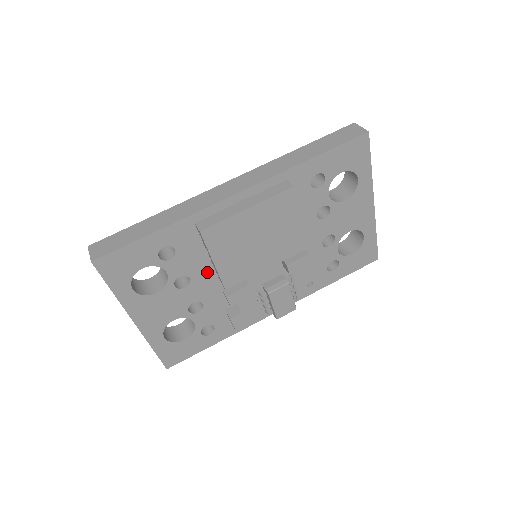
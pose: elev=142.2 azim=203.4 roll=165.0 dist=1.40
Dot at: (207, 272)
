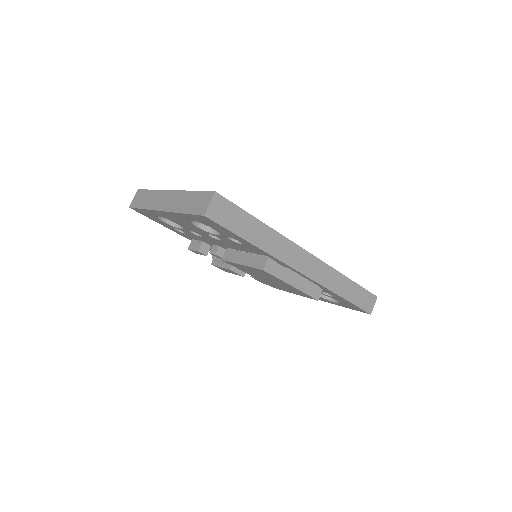
Dot at: (230, 246)
